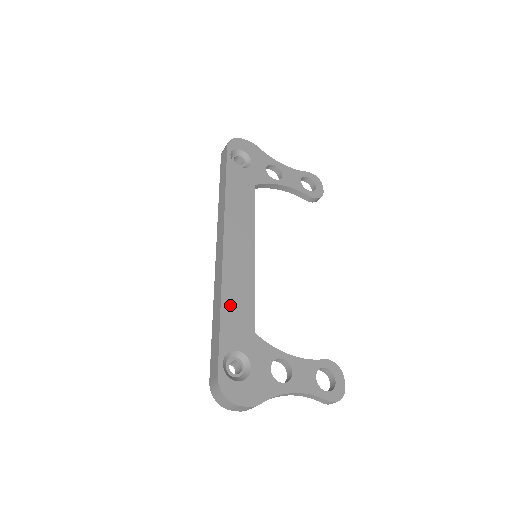
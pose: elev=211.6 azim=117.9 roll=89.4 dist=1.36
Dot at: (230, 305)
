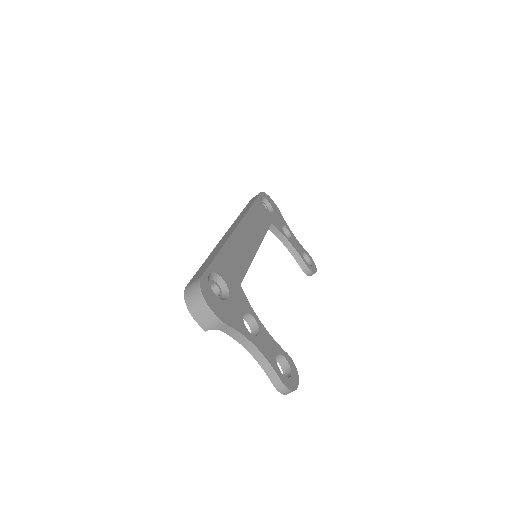
Dot at: (229, 253)
